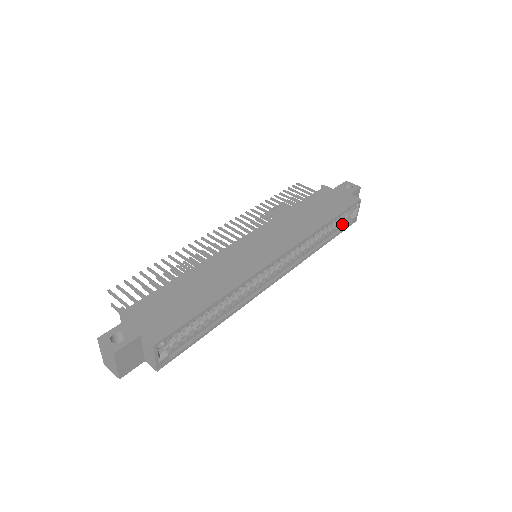
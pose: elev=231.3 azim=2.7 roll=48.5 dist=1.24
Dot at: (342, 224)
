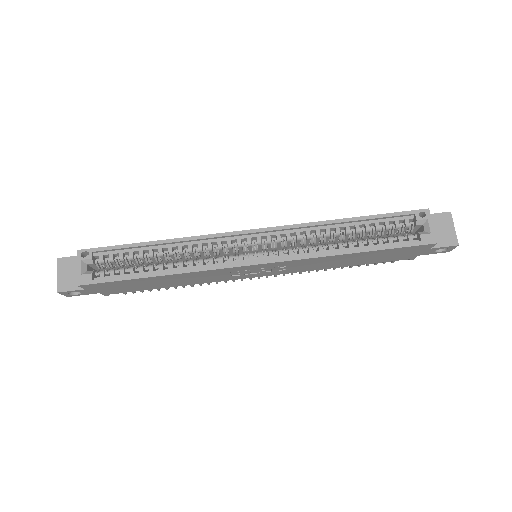
Dot at: (401, 240)
